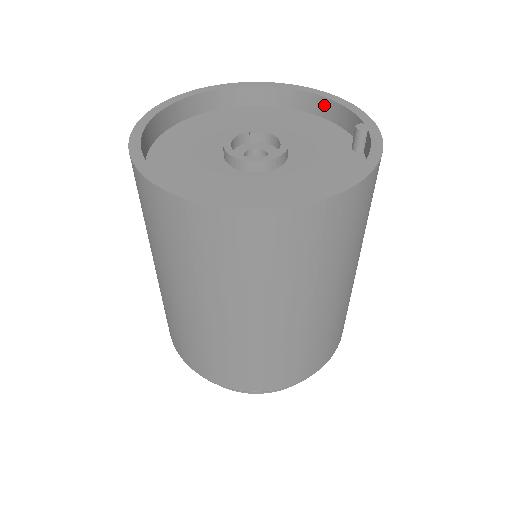
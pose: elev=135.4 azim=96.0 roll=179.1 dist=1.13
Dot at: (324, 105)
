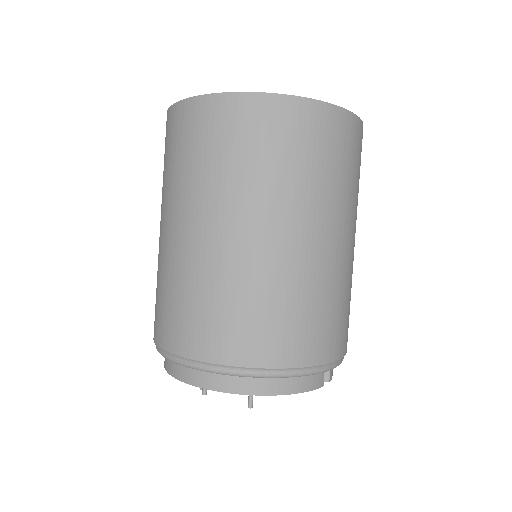
Dot at: occluded
